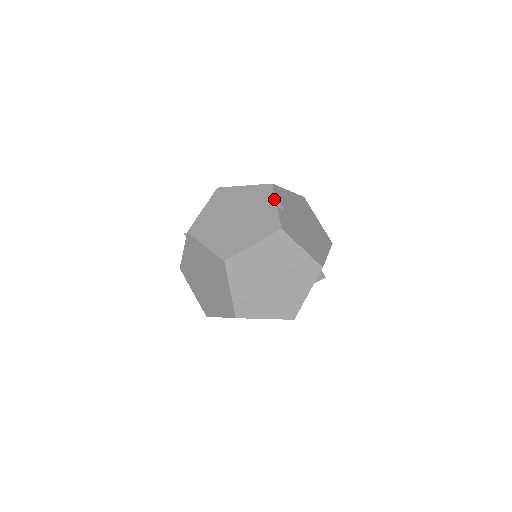
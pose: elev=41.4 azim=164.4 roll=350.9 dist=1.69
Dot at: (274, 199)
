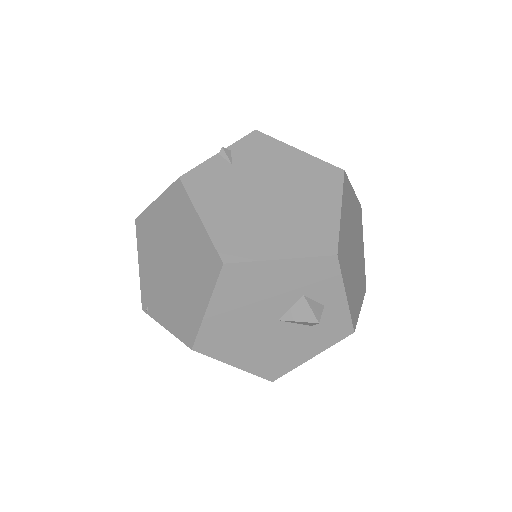
Dot at: (228, 146)
